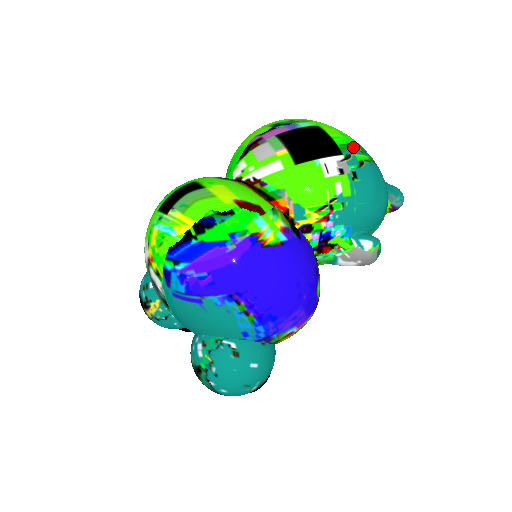
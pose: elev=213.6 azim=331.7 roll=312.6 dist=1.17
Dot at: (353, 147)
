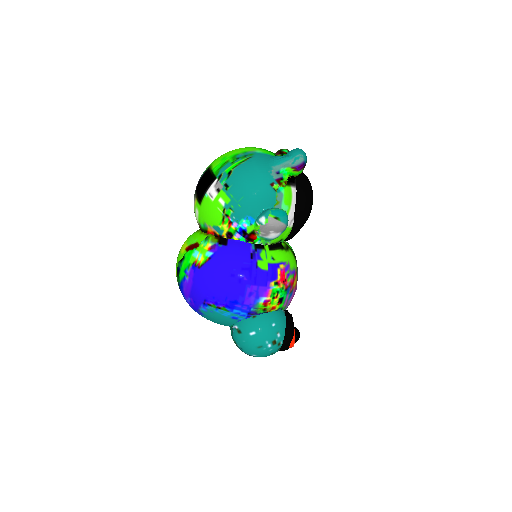
Dot at: (225, 165)
